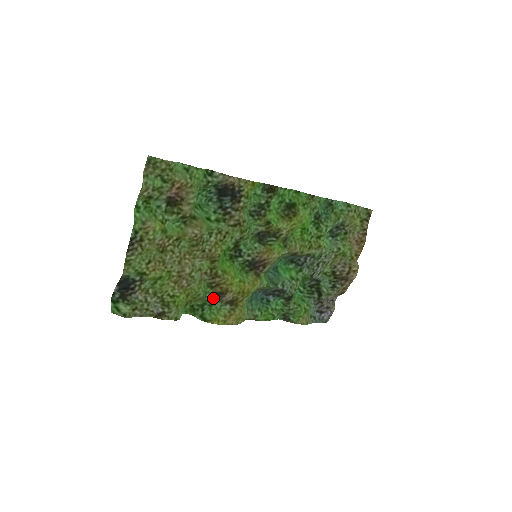
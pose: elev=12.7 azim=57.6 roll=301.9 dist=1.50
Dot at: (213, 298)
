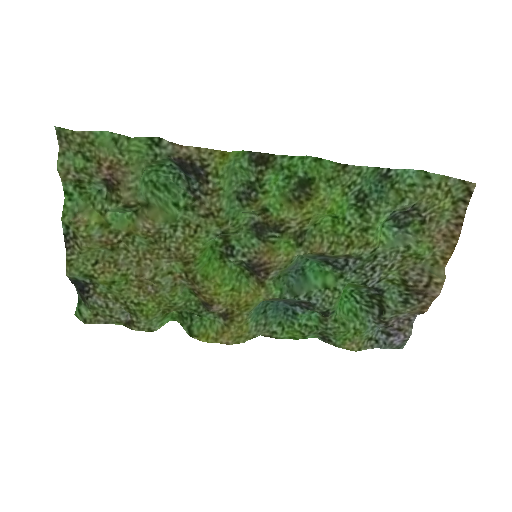
Dot at: (201, 307)
